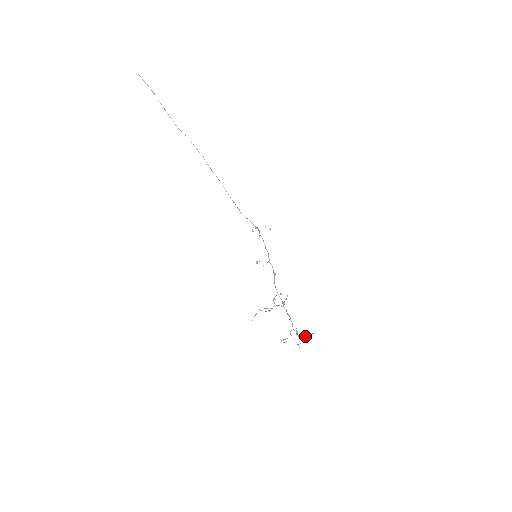
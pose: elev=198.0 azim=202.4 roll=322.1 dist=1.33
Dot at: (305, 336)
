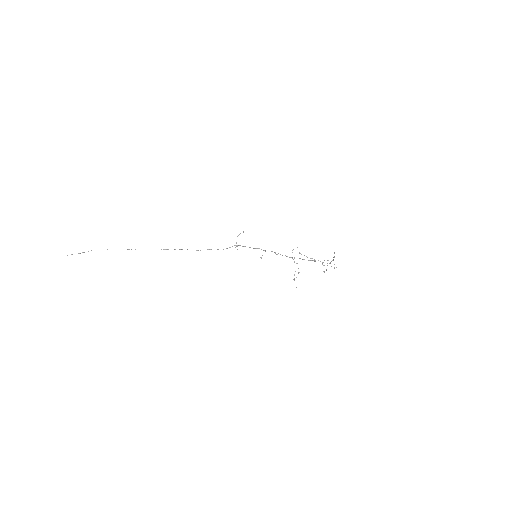
Dot at: occluded
